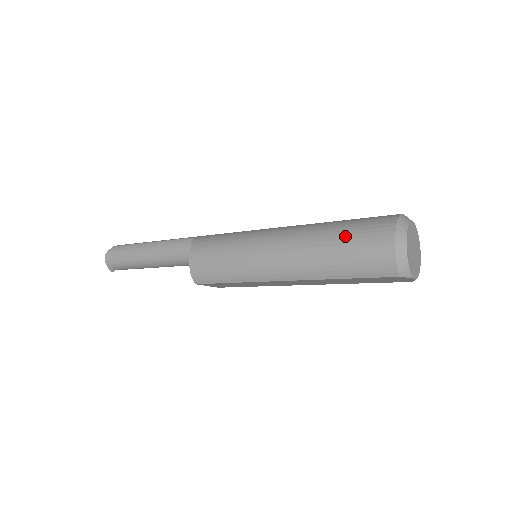
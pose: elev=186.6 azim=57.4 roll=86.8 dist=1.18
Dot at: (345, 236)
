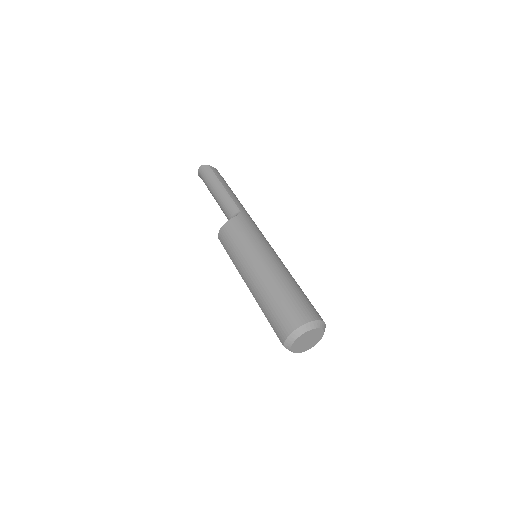
Dot at: (283, 302)
